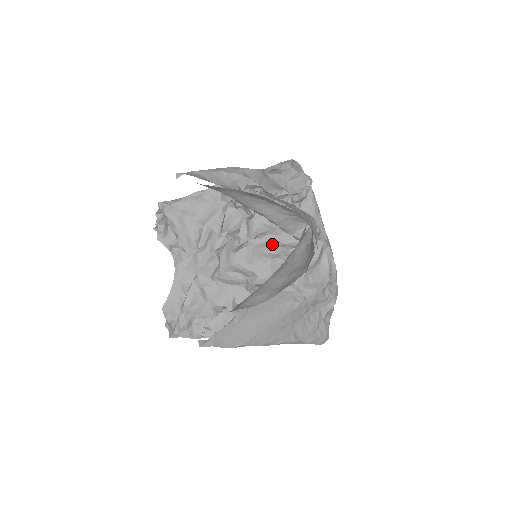
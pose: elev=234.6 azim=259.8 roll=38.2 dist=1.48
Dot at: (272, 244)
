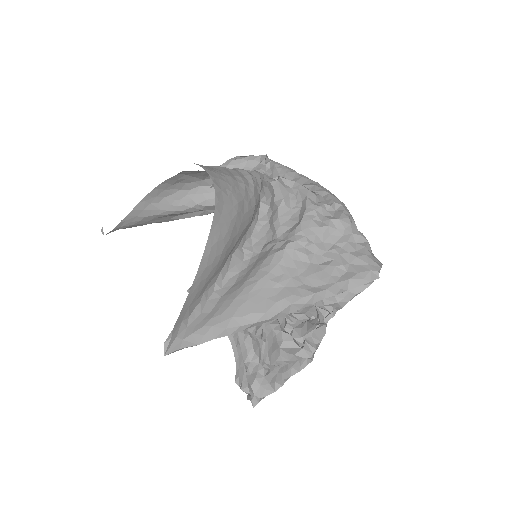
Dot at: occluded
